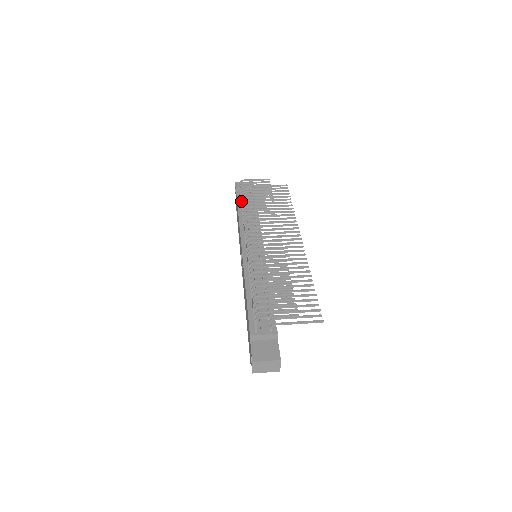
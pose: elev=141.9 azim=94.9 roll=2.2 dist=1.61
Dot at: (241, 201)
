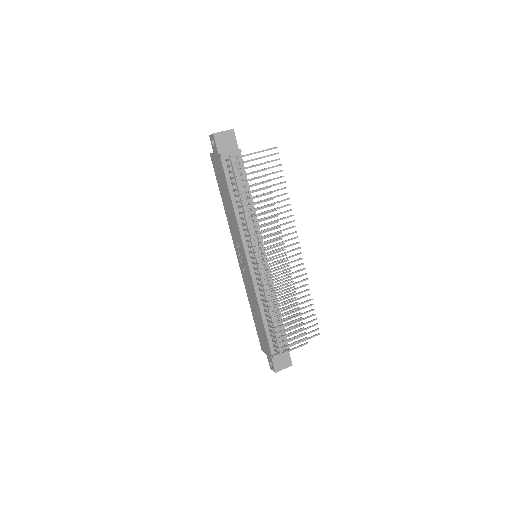
Dot at: (235, 190)
